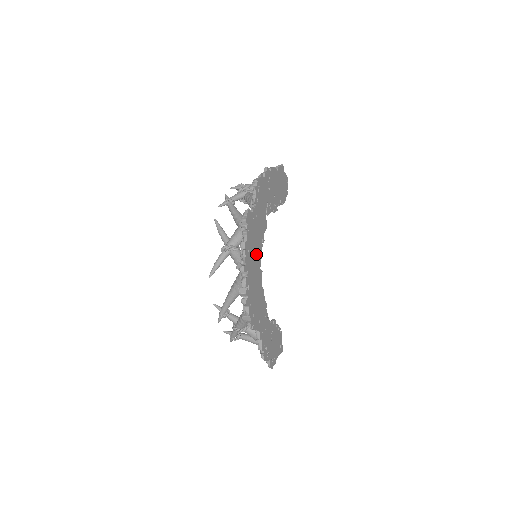
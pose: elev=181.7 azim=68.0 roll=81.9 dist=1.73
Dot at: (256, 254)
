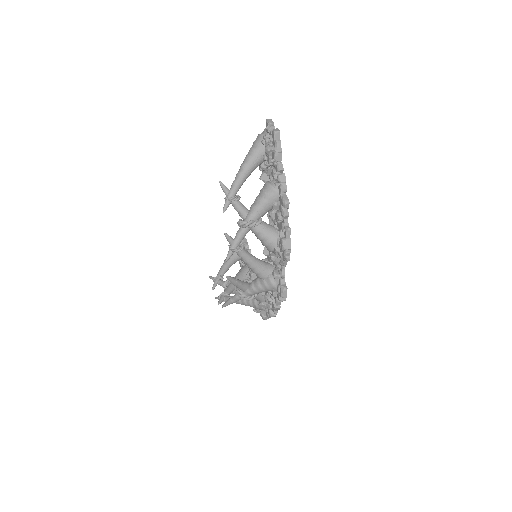
Dot at: occluded
